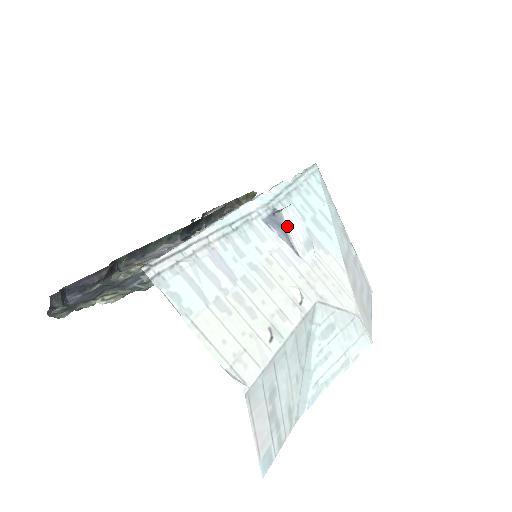
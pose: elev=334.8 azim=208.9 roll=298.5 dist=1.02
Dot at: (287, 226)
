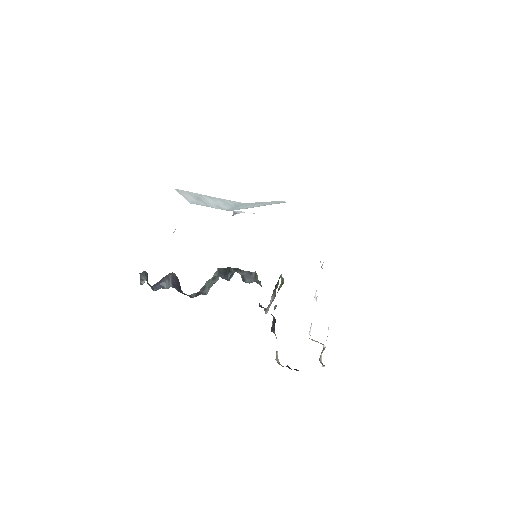
Dot at: (236, 211)
